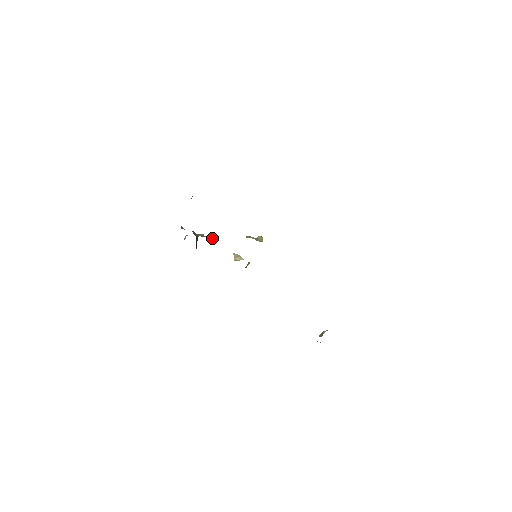
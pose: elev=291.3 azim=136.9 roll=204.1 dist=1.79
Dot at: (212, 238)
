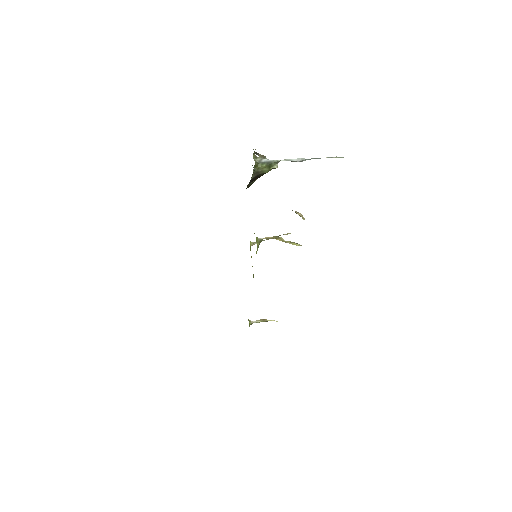
Dot at: occluded
